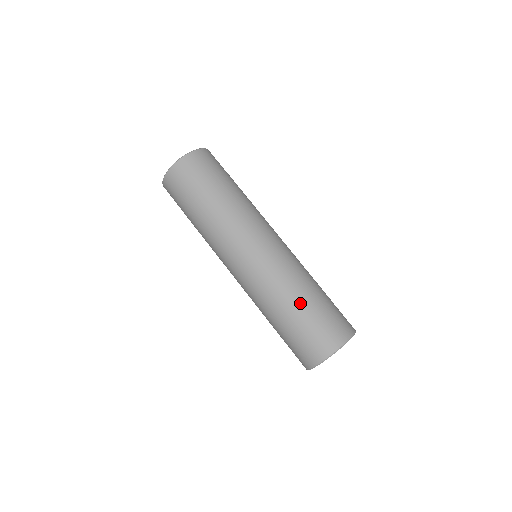
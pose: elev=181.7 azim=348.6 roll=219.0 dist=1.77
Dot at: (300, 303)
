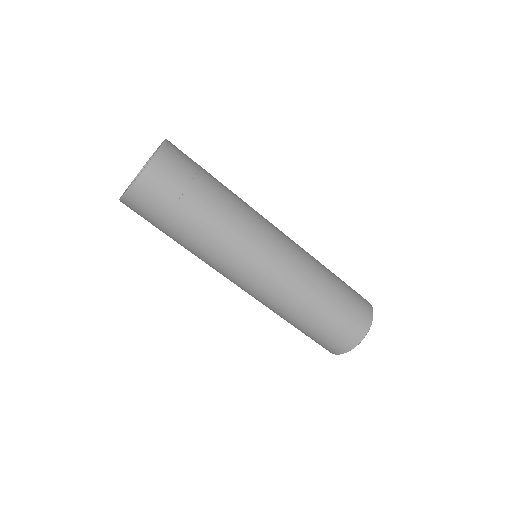
Dot at: (310, 318)
